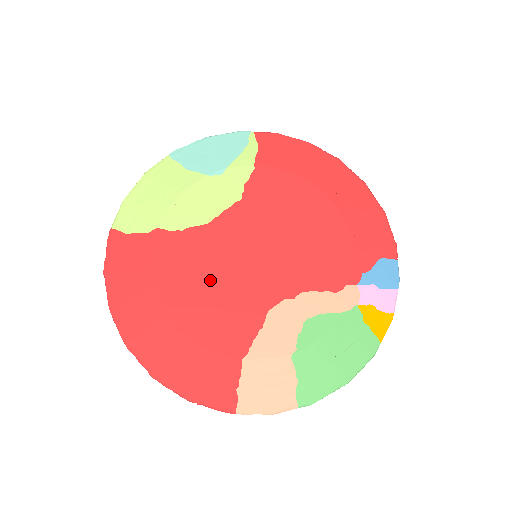
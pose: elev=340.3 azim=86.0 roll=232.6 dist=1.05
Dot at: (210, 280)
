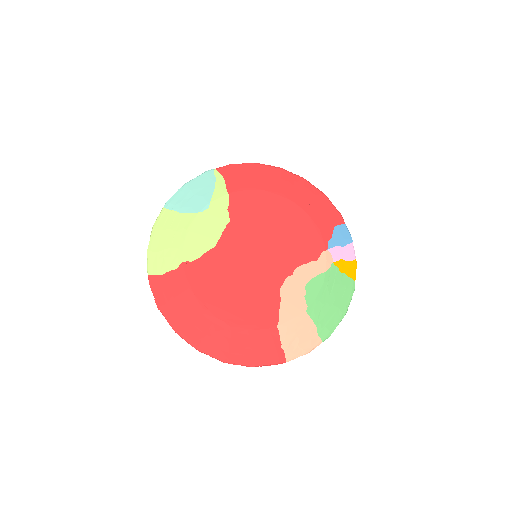
Dot at: (234, 284)
